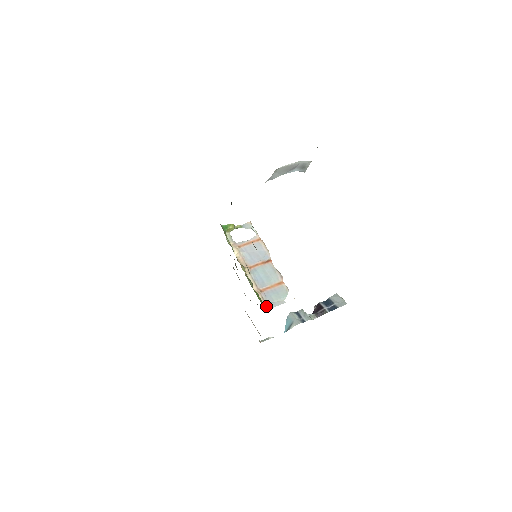
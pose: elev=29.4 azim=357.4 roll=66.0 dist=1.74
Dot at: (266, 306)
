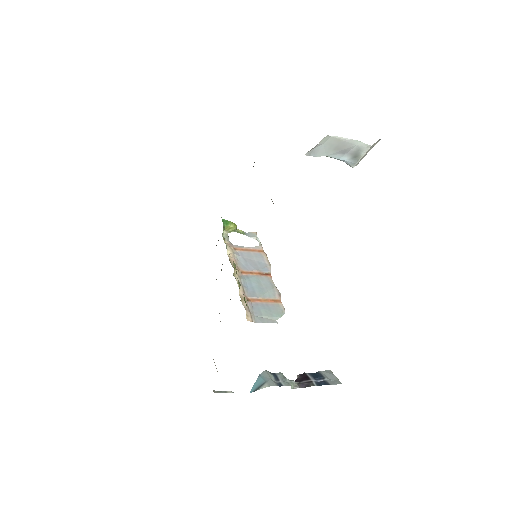
Dot at: (250, 317)
